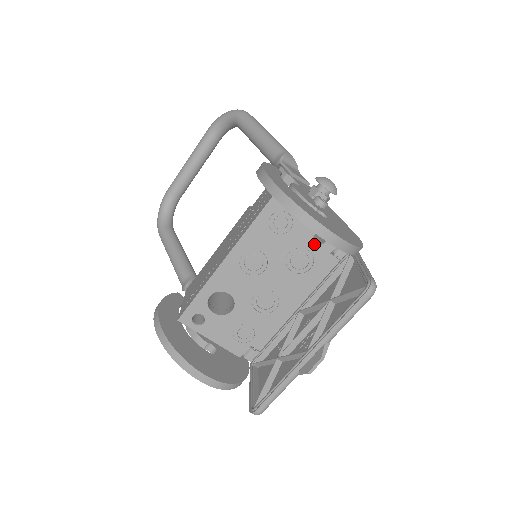
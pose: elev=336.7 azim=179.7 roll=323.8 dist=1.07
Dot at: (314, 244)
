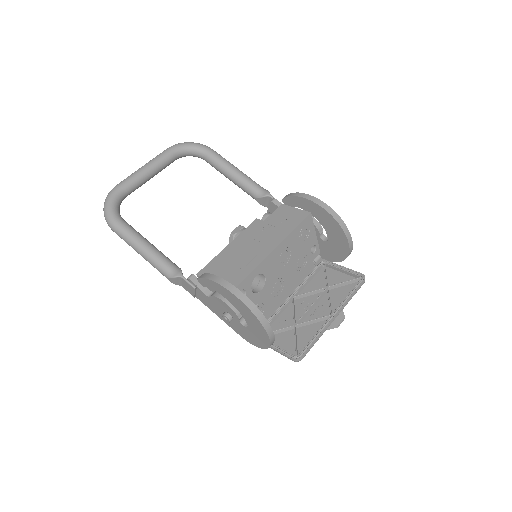
Dot at: (310, 252)
